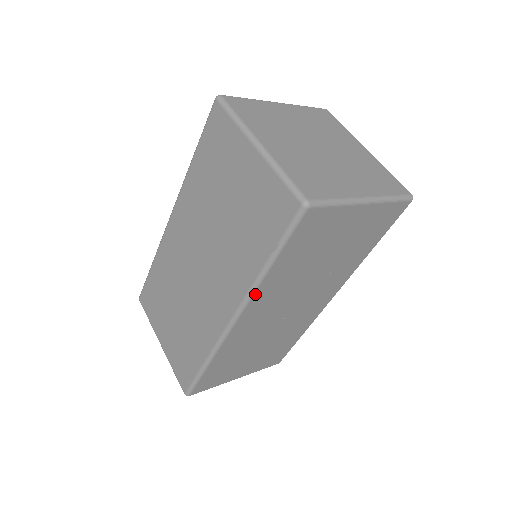
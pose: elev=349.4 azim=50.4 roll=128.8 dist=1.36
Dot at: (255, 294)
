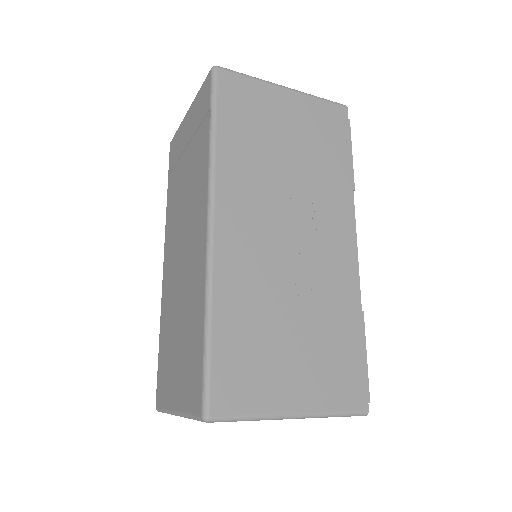
Dot at: (217, 175)
